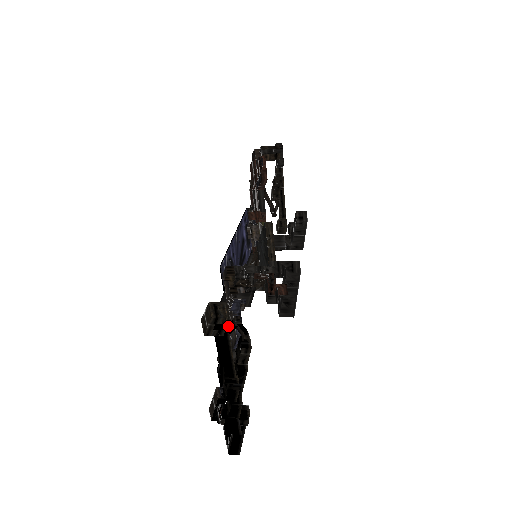
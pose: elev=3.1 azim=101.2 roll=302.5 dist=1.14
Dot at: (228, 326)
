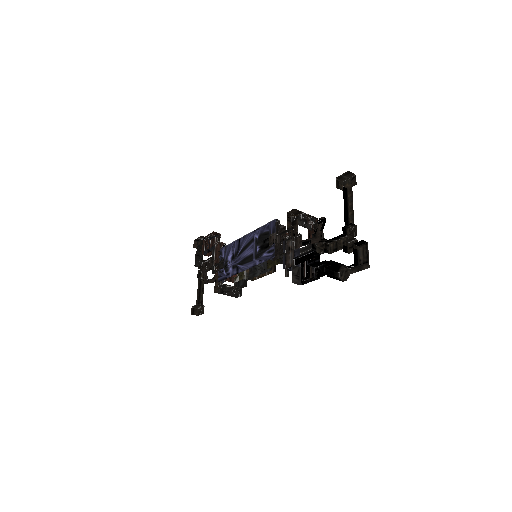
Dot at: (318, 222)
